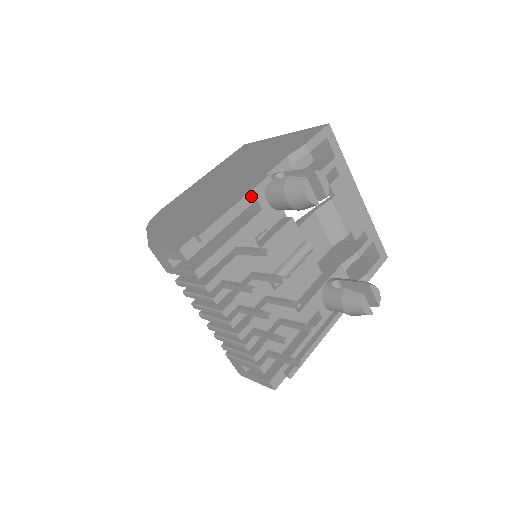
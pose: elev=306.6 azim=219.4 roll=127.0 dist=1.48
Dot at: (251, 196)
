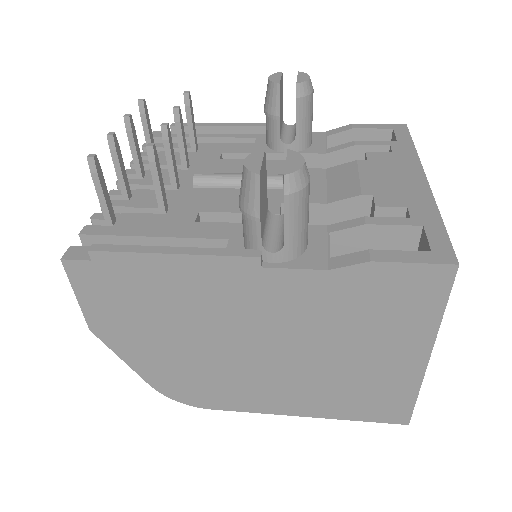
Dot at: (247, 125)
